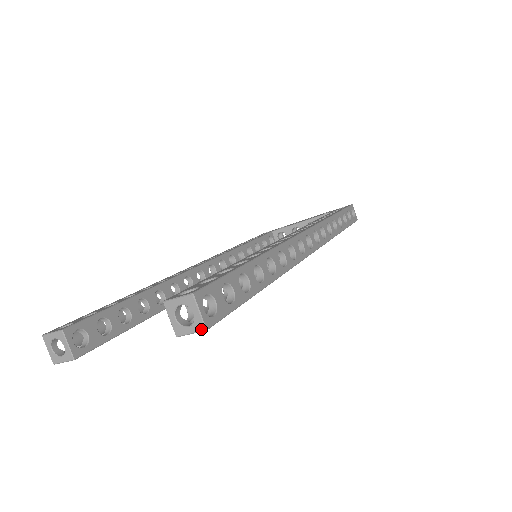
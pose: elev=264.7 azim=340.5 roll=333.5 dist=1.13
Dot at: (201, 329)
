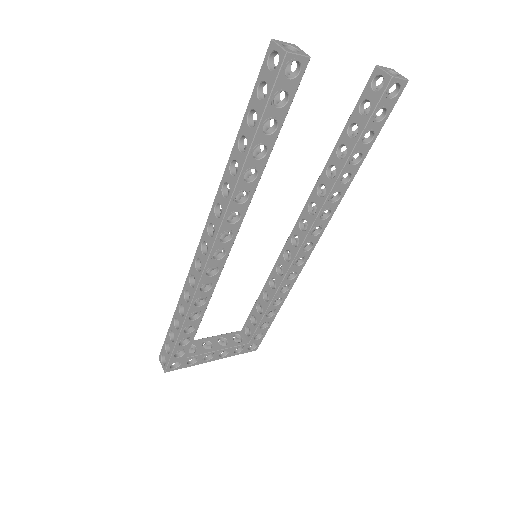
Dot at: (406, 79)
